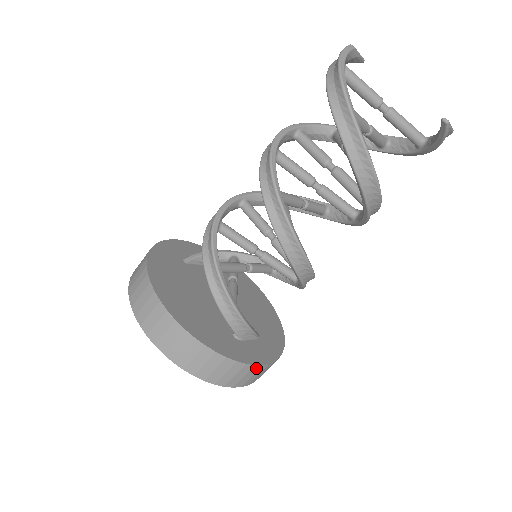
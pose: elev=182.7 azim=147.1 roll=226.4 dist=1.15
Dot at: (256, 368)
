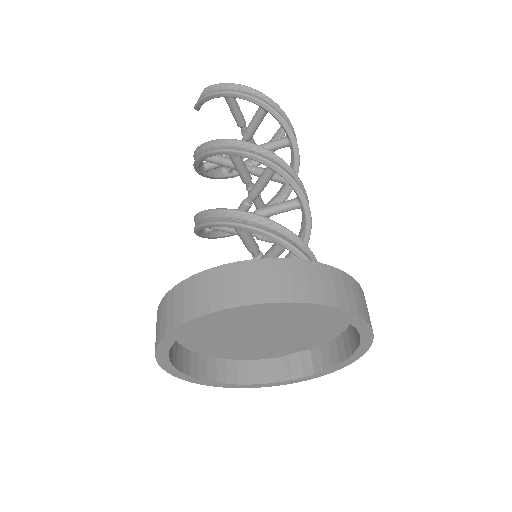
Dot at: occluded
